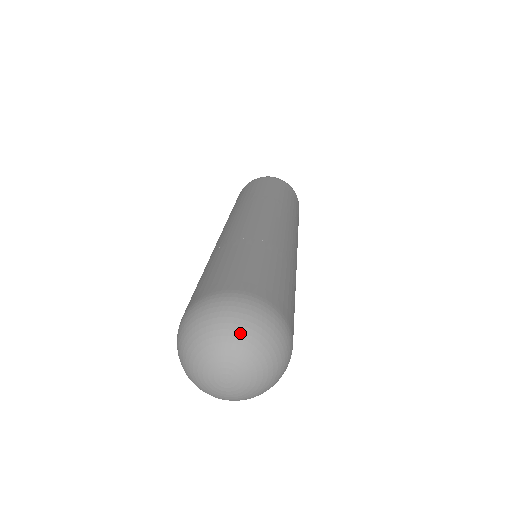
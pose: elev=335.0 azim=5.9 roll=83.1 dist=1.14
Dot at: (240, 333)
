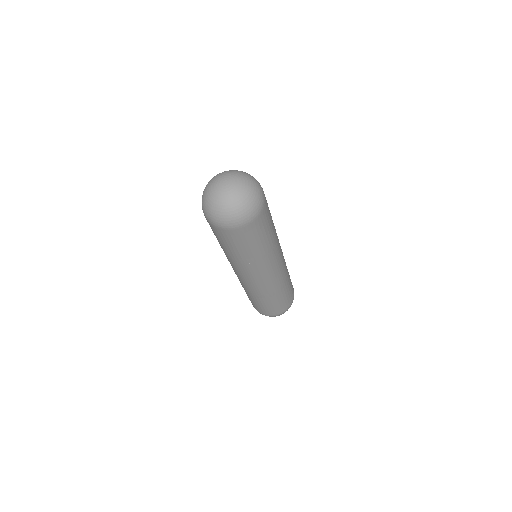
Dot at: (248, 178)
